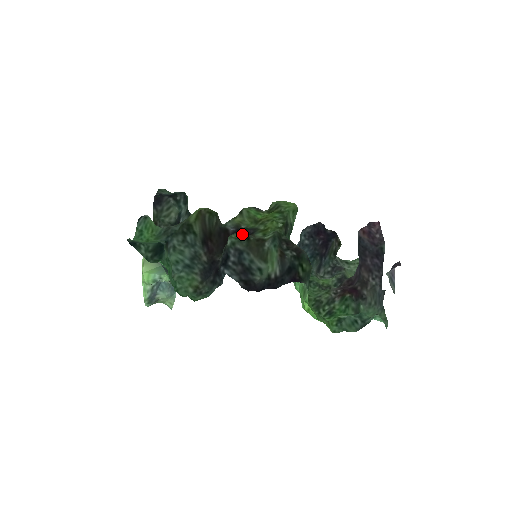
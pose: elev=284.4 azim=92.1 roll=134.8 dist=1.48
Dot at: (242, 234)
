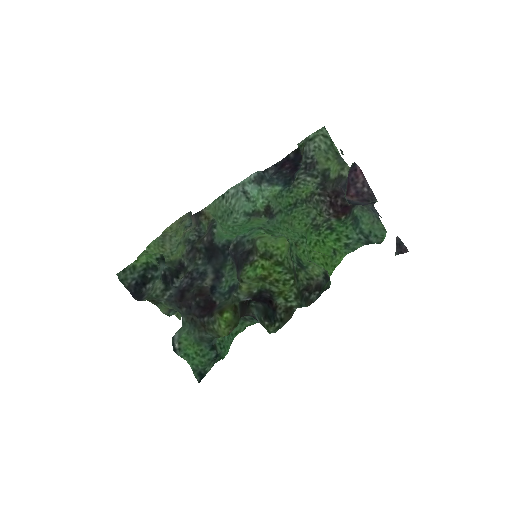
Dot at: (275, 323)
